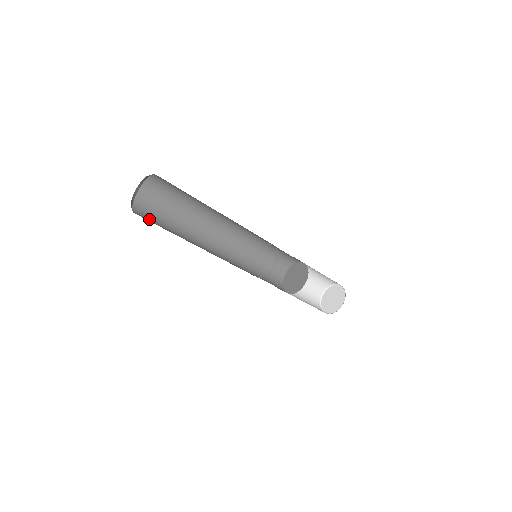
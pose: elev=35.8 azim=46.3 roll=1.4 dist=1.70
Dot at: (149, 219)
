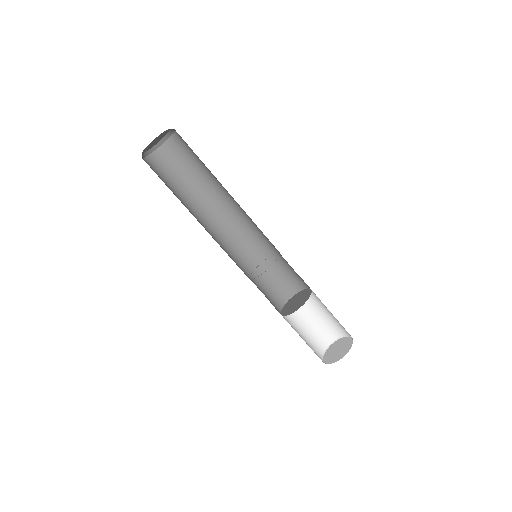
Dot at: occluded
